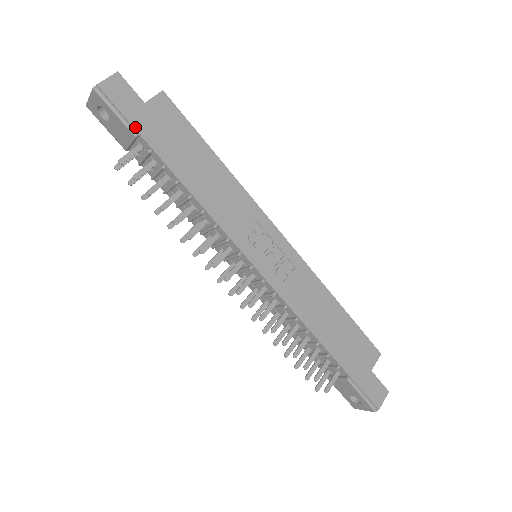
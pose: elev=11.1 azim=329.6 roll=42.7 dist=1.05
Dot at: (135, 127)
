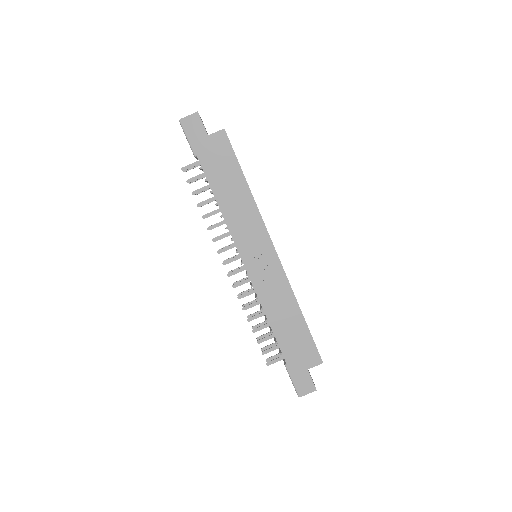
Dot at: (196, 151)
